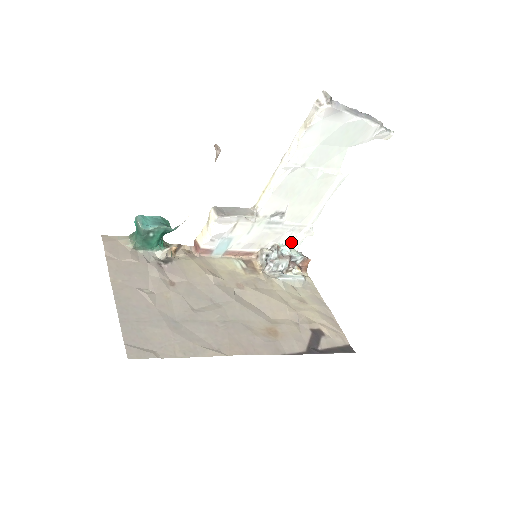
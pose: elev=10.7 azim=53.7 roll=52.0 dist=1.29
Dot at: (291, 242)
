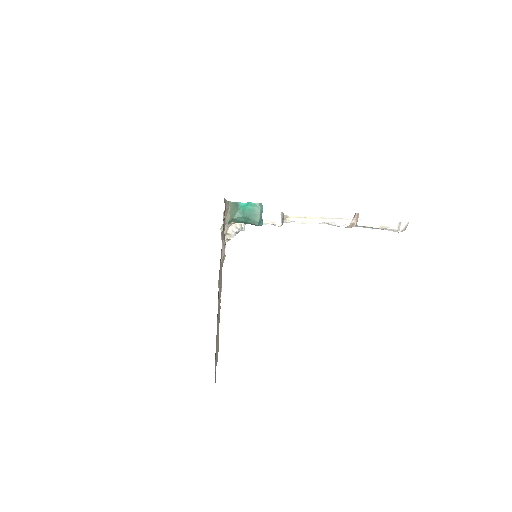
Dot at: occluded
